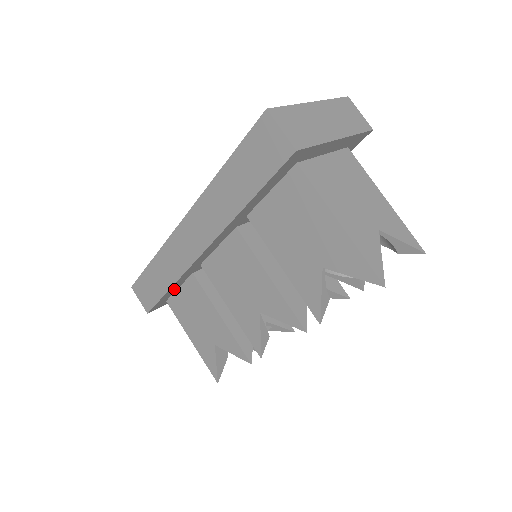
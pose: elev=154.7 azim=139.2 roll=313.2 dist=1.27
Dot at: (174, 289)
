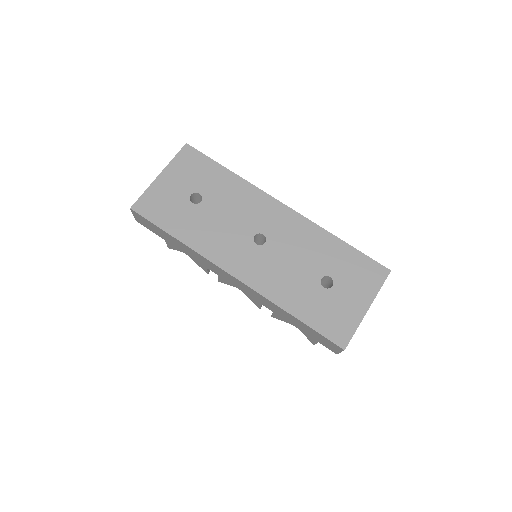
Dot at: occluded
